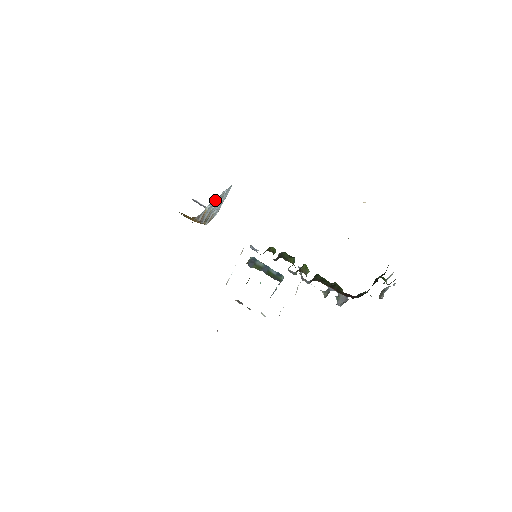
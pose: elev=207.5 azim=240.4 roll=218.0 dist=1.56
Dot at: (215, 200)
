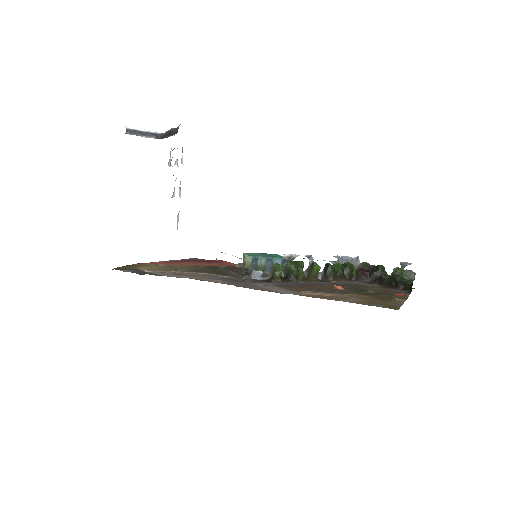
Dot at: occluded
